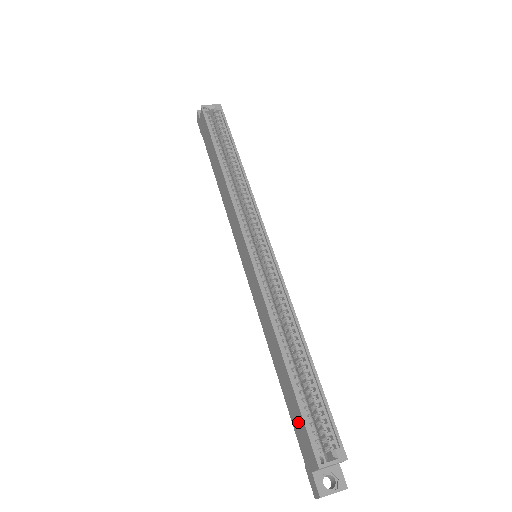
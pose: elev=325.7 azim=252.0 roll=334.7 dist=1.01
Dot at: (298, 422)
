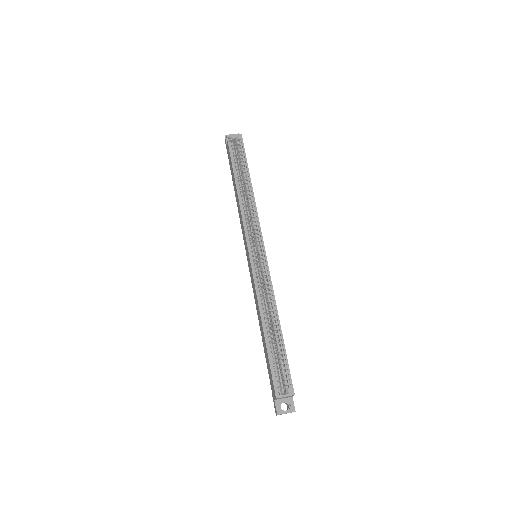
Dot at: (269, 370)
